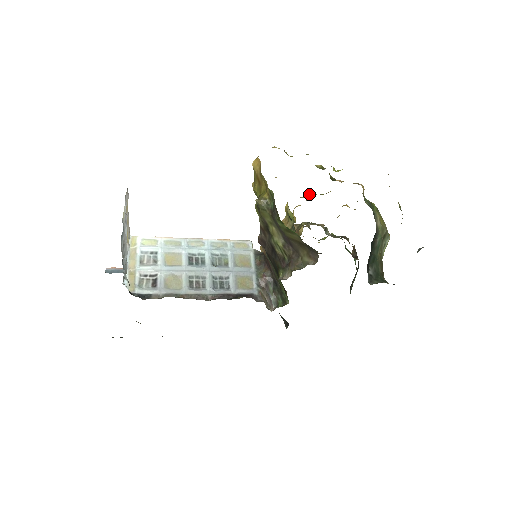
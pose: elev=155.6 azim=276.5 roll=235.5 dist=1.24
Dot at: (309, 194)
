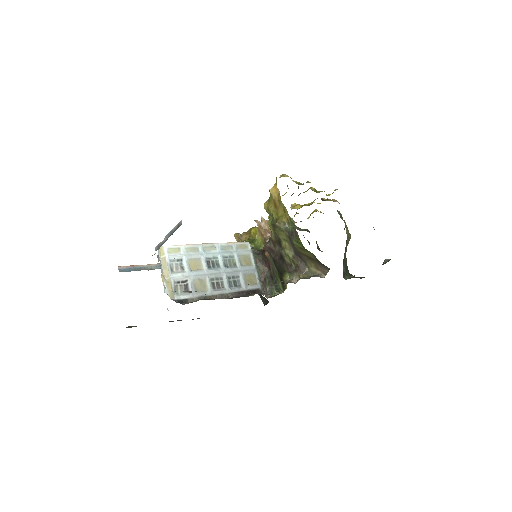
Dot at: (294, 204)
